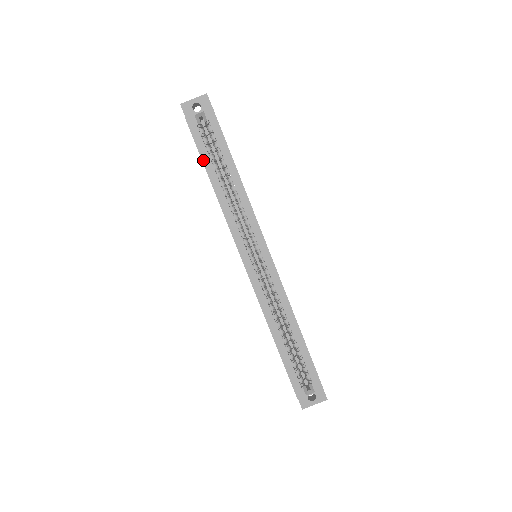
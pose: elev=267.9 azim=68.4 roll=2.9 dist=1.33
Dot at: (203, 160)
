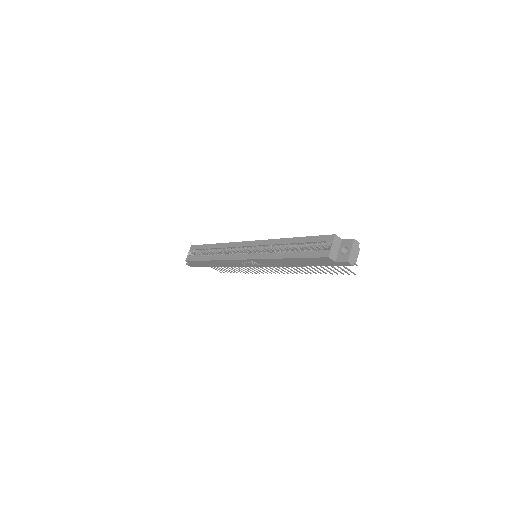
Dot at: (200, 260)
